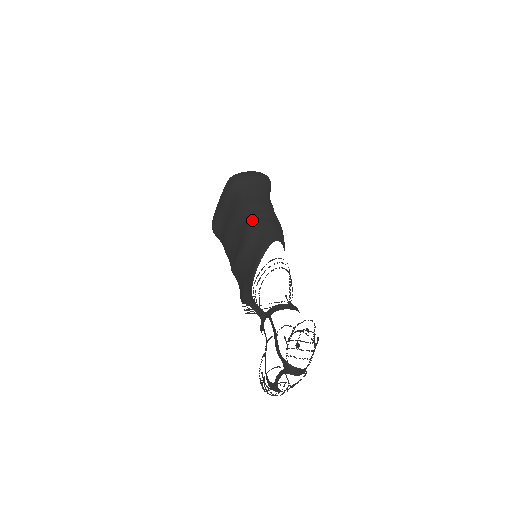
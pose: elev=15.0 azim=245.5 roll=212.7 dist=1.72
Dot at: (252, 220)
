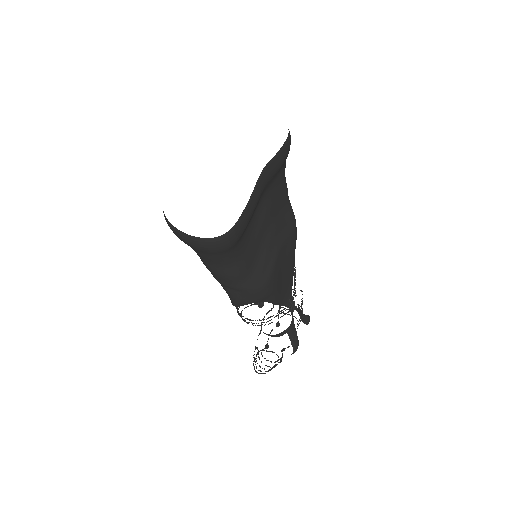
Dot at: occluded
